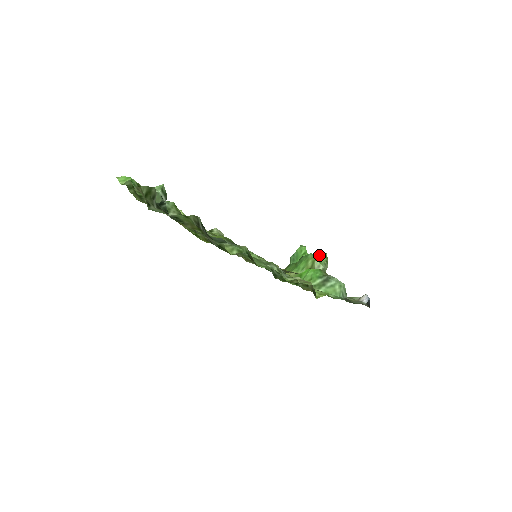
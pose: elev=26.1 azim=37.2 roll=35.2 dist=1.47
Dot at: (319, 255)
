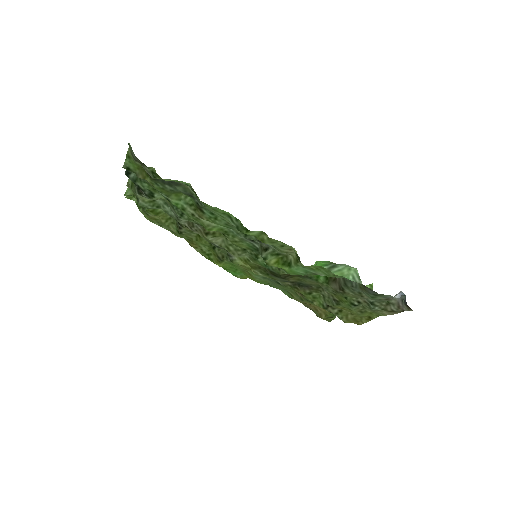
Dot at: occluded
